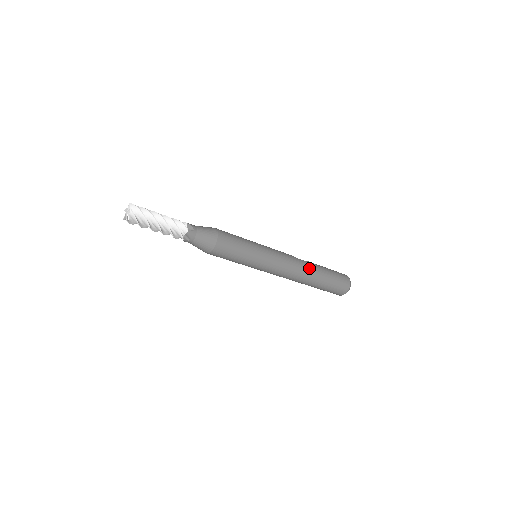
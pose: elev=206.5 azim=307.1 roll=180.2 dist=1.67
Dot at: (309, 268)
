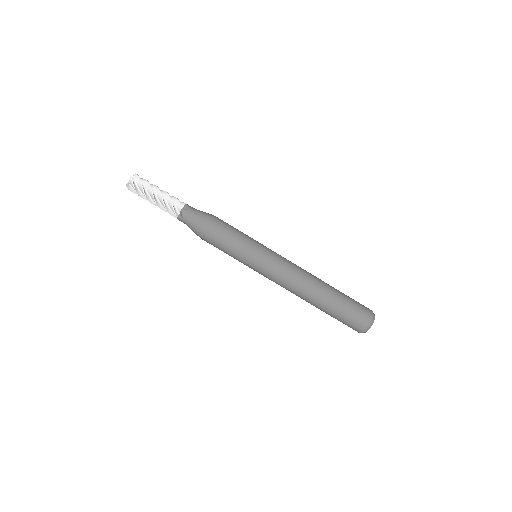
Dot at: occluded
